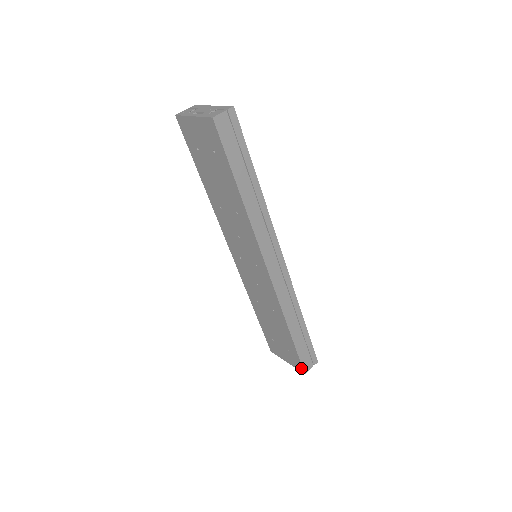
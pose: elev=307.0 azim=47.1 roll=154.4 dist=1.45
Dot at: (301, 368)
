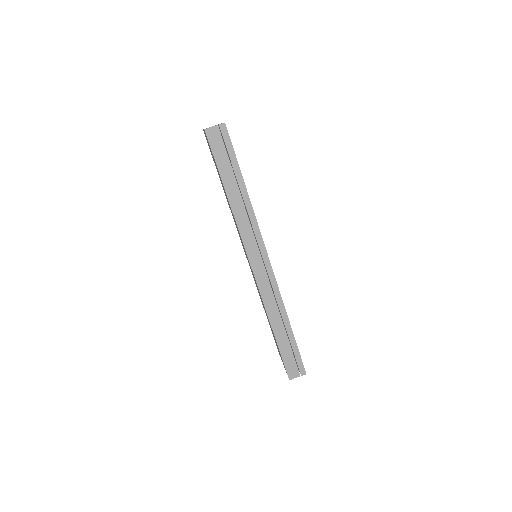
Dot at: (287, 373)
